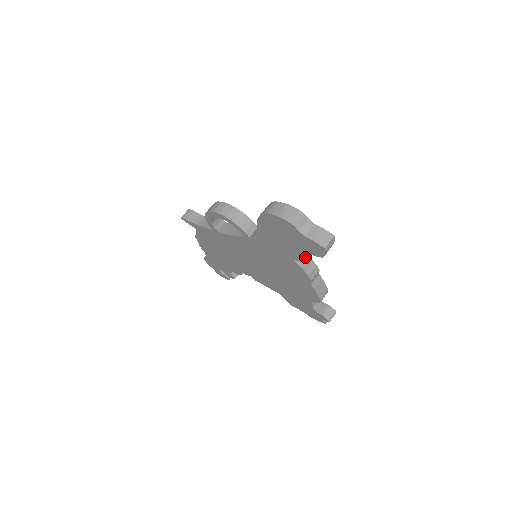
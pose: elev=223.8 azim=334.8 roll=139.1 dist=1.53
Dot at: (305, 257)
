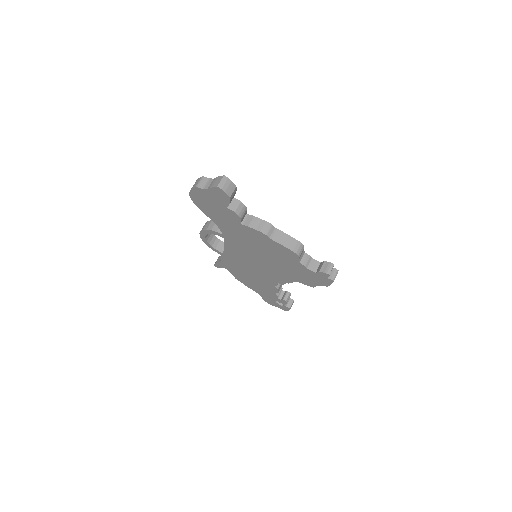
Dot at: (234, 212)
